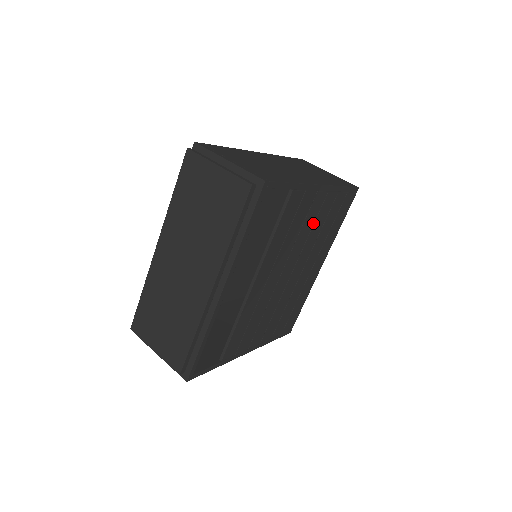
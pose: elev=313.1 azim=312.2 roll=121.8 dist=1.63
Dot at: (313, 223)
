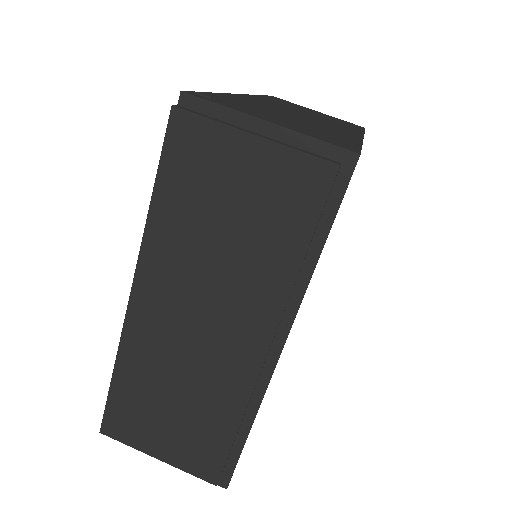
Dot at: occluded
